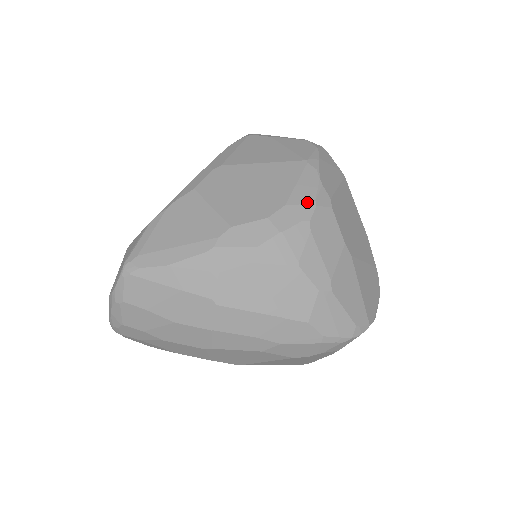
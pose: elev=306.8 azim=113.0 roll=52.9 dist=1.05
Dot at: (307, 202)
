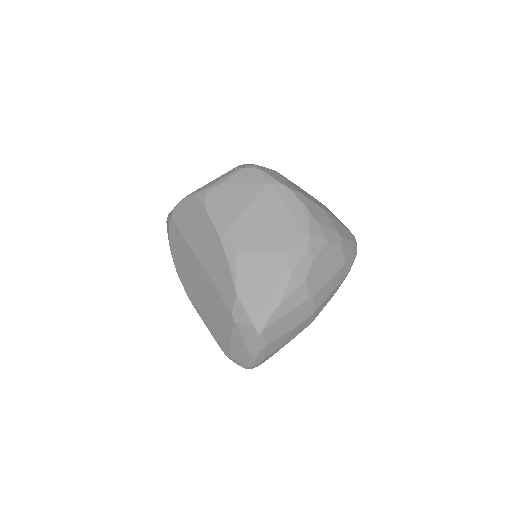
Dot at: (300, 206)
